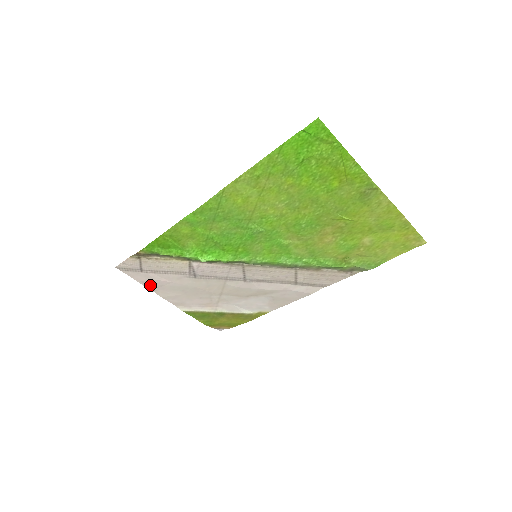
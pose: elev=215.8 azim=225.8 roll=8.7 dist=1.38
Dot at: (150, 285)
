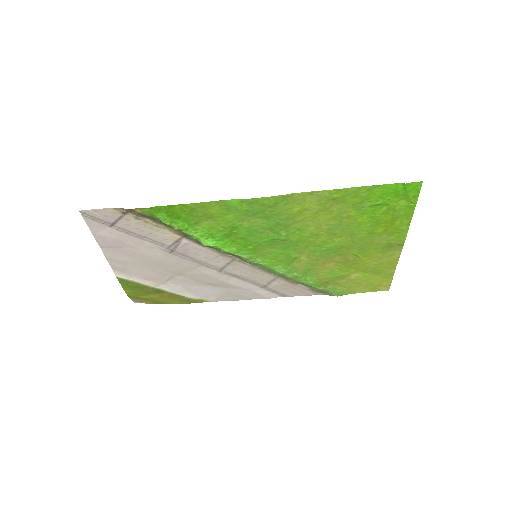
Dot at: (105, 242)
